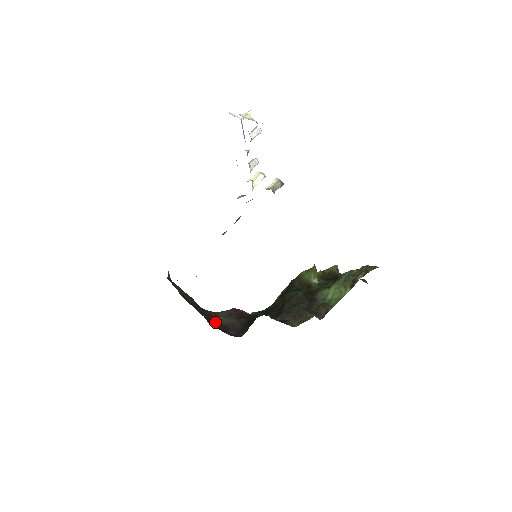
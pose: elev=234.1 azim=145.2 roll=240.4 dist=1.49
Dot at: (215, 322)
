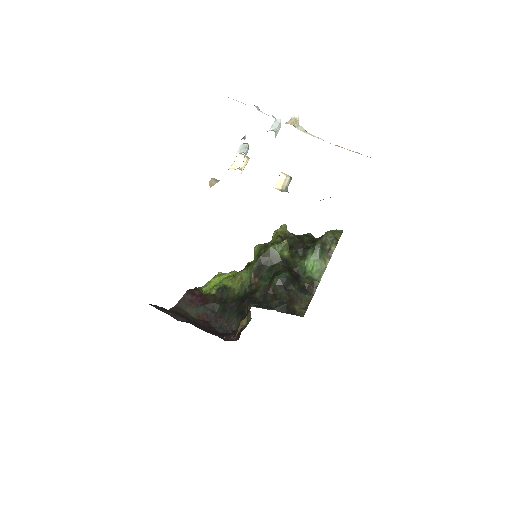
Dot at: (201, 325)
